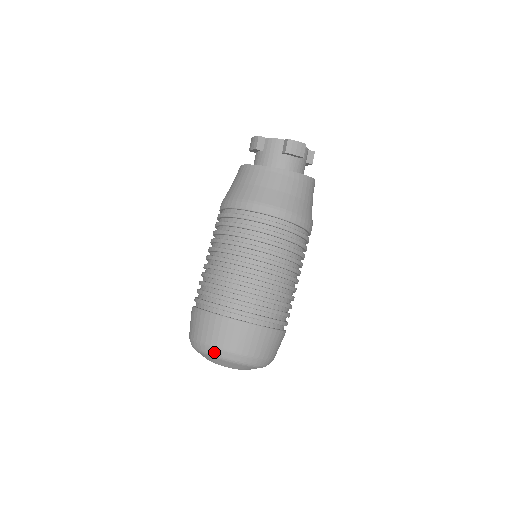
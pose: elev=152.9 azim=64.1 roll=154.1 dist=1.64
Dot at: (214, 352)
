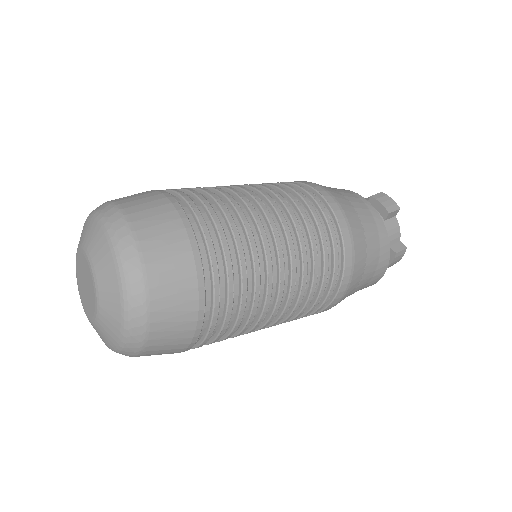
Dot at: (101, 206)
